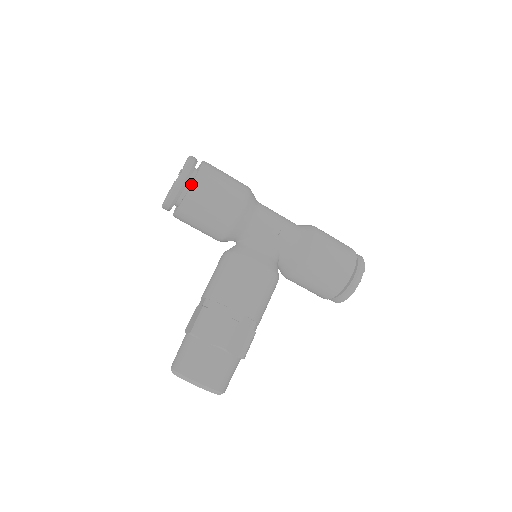
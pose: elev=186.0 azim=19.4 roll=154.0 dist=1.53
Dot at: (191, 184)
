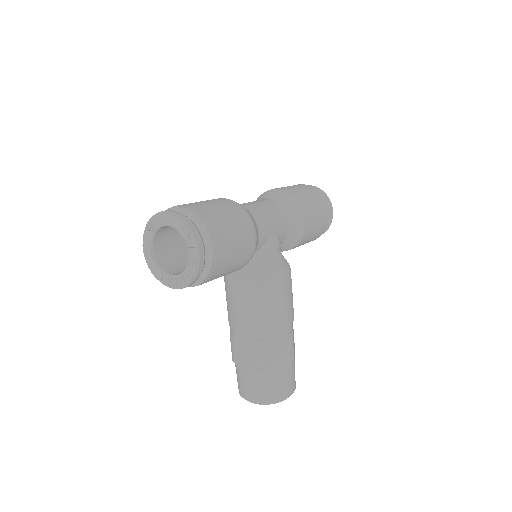
Dot at: (210, 255)
